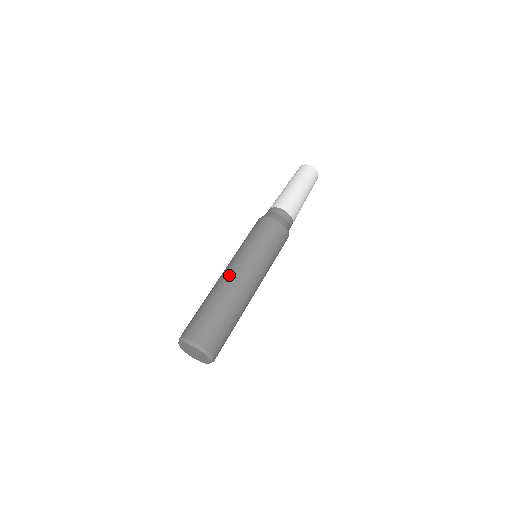
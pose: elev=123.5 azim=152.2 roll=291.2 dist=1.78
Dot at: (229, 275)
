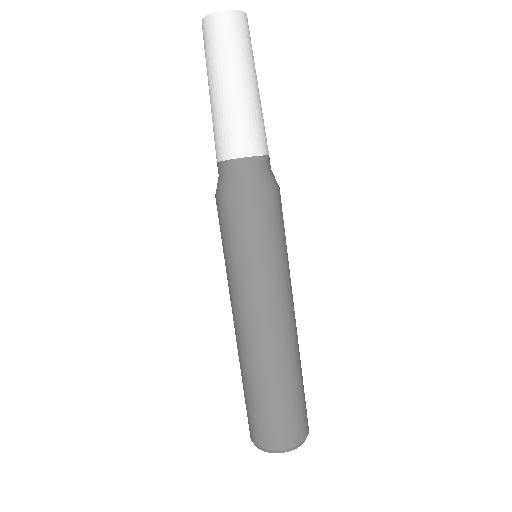
Dot at: (238, 332)
